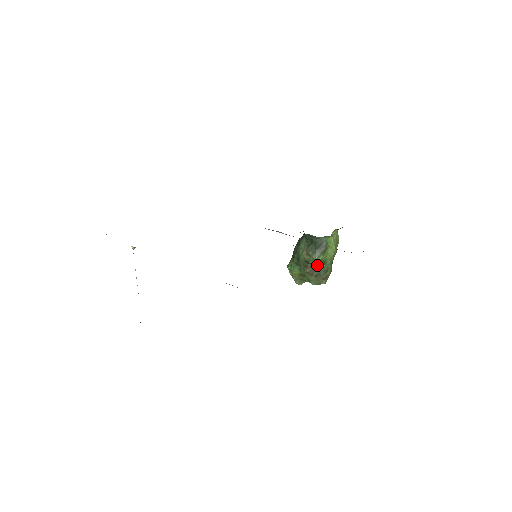
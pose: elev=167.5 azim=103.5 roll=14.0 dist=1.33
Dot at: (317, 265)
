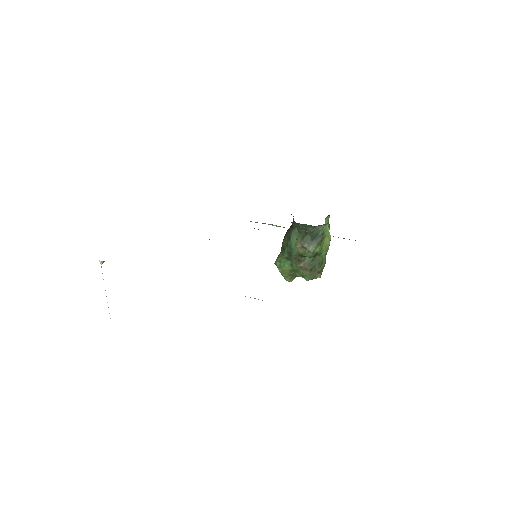
Dot at: (311, 258)
